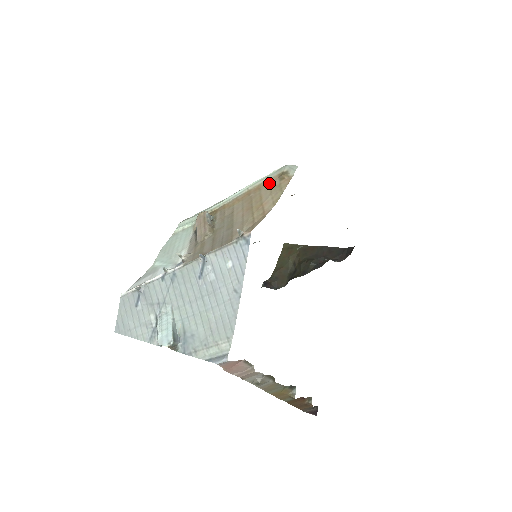
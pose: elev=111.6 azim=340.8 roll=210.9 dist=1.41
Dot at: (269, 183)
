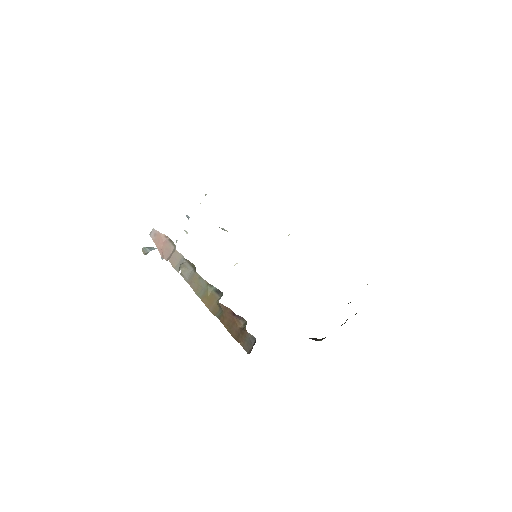
Dot at: occluded
